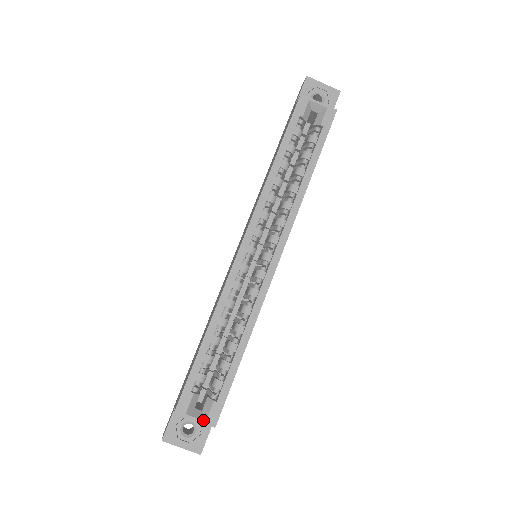
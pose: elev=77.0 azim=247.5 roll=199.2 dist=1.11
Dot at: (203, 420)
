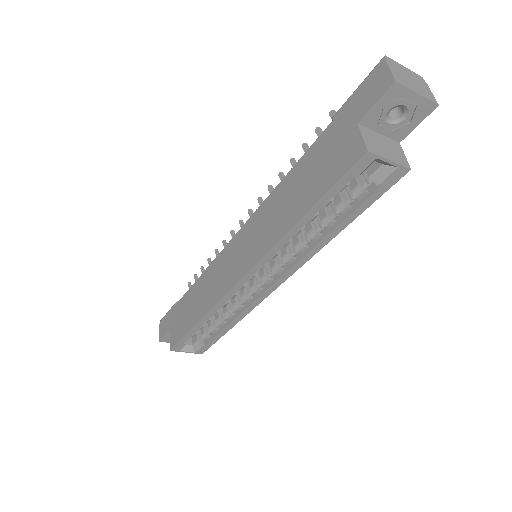
Dot at: (193, 352)
